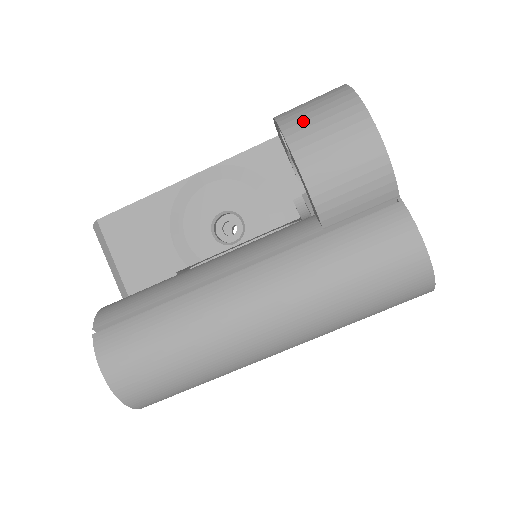
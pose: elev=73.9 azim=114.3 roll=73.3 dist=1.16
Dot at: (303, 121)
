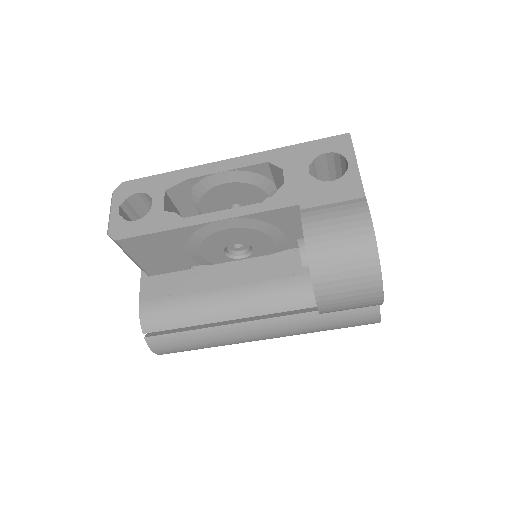
Dot at: (332, 281)
